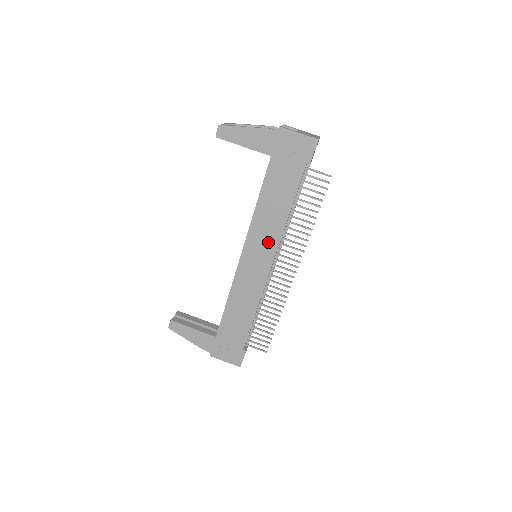
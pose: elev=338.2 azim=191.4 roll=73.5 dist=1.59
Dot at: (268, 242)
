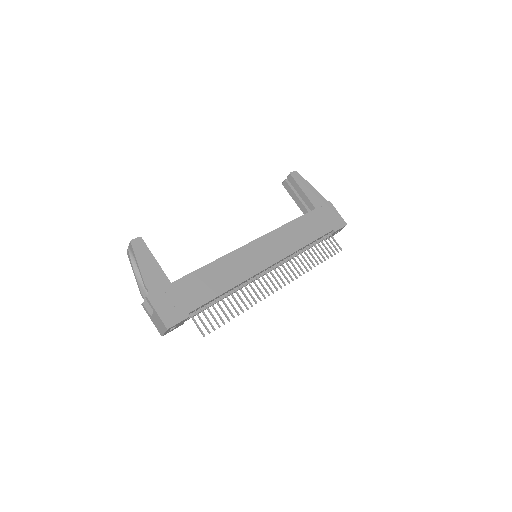
Dot at: (279, 249)
